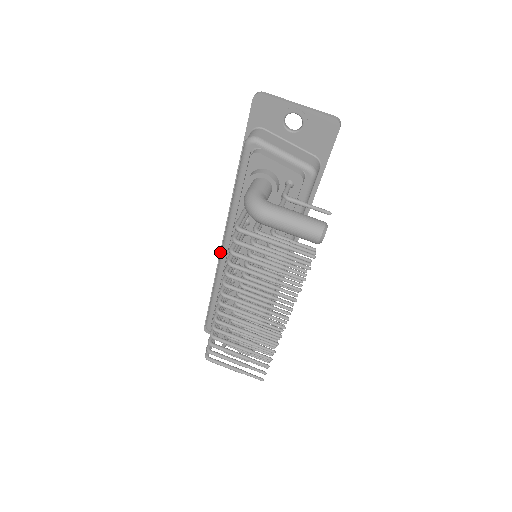
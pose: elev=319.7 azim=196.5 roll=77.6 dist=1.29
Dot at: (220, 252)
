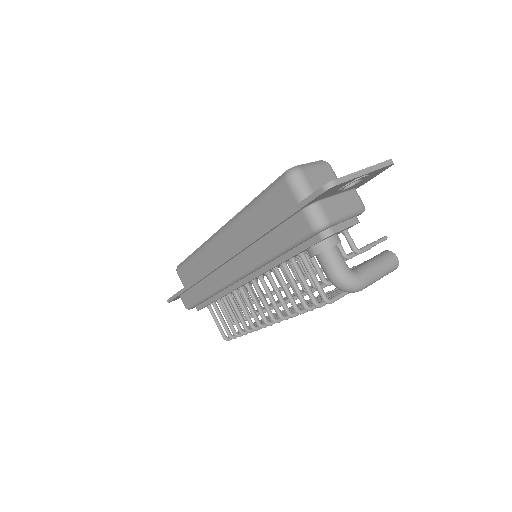
Dot at: (214, 270)
